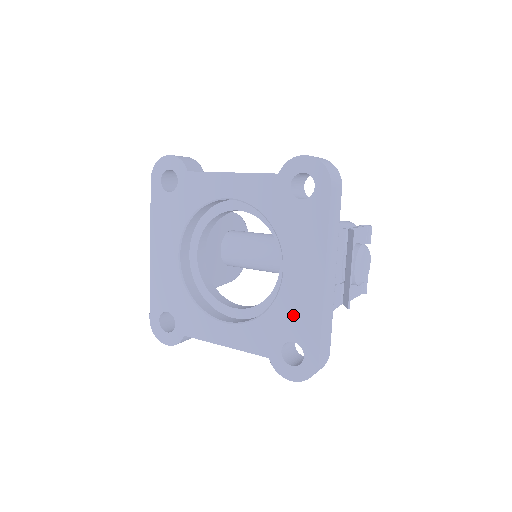
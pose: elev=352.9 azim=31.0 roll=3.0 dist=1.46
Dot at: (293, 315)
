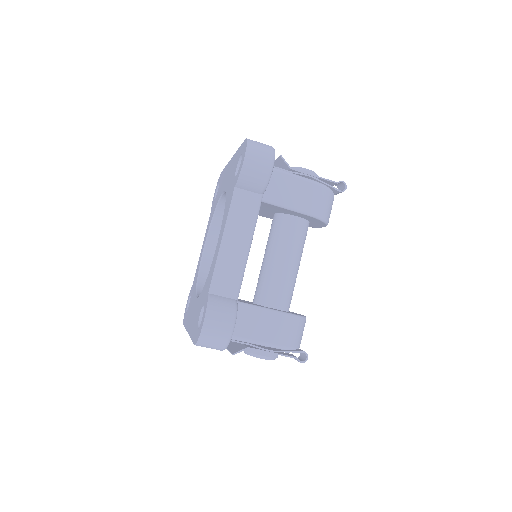
Dot at: (232, 174)
